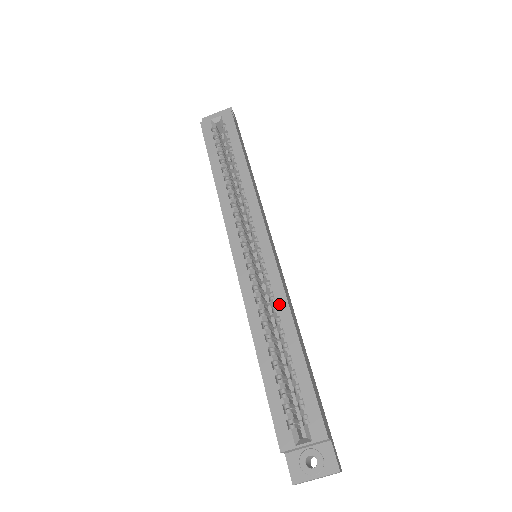
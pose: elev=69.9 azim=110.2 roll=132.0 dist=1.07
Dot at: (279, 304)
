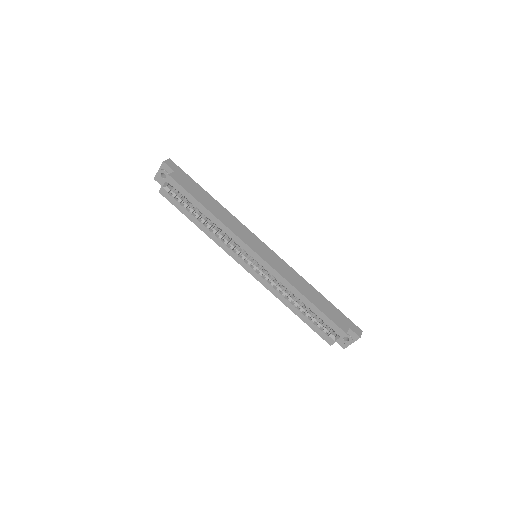
Dot at: (286, 286)
